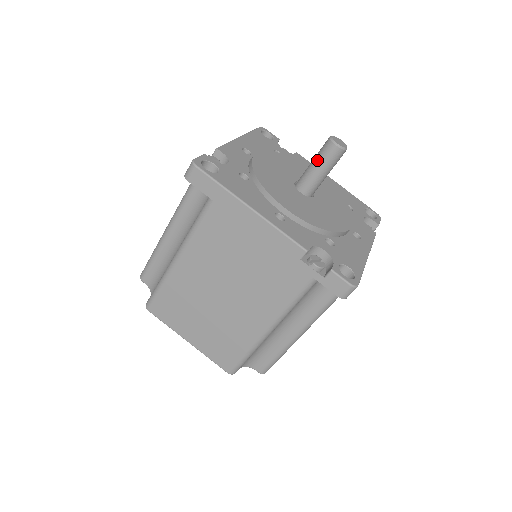
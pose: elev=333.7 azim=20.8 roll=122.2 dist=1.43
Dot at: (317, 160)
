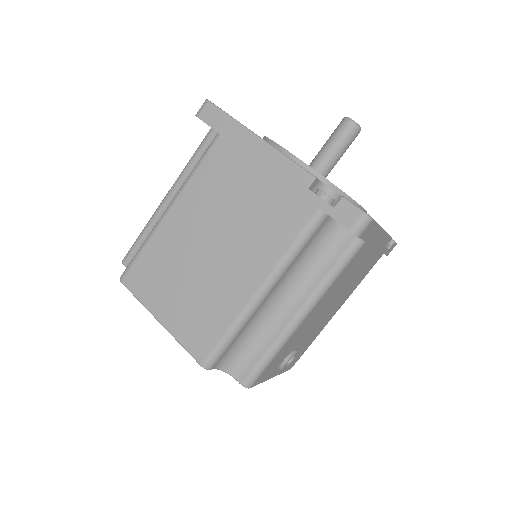
Dot at: (330, 138)
